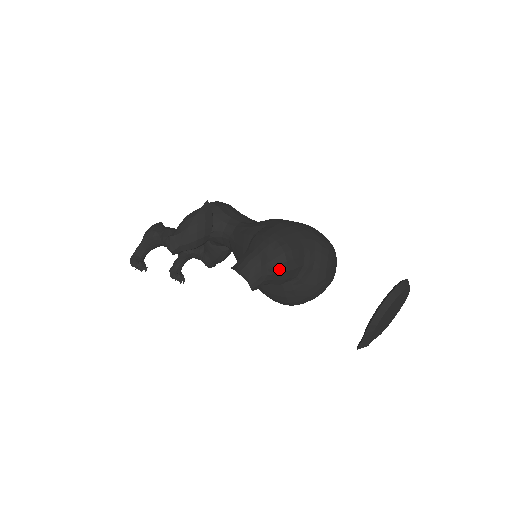
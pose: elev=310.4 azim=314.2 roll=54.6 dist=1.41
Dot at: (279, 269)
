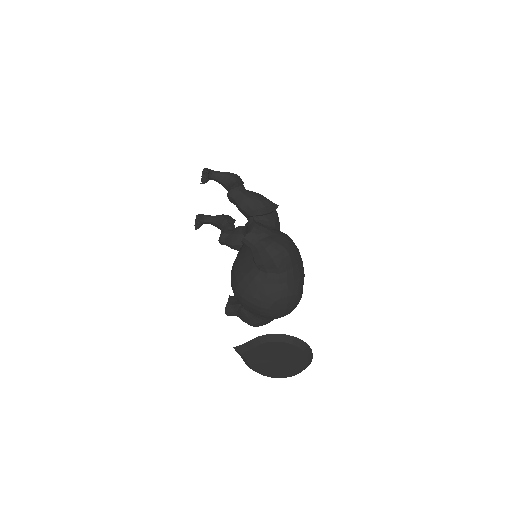
Dot at: (271, 250)
